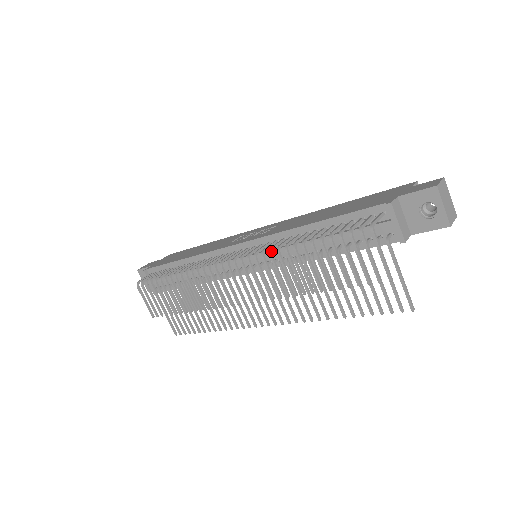
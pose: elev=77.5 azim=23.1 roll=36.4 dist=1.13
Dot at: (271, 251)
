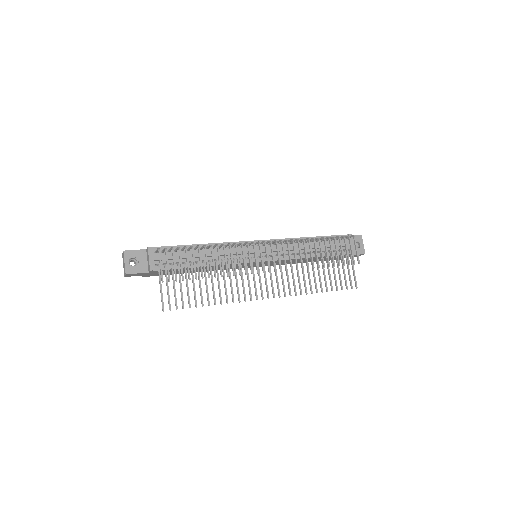
Dot at: (298, 240)
